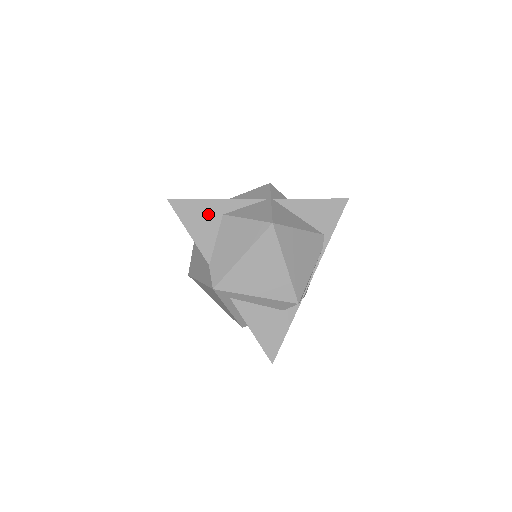
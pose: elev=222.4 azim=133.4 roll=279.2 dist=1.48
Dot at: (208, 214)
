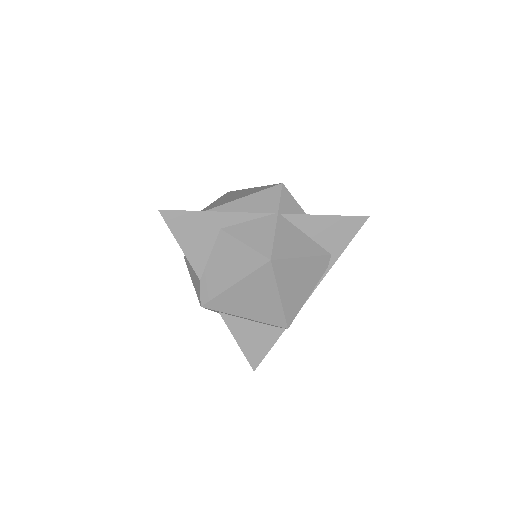
Dot at: (204, 228)
